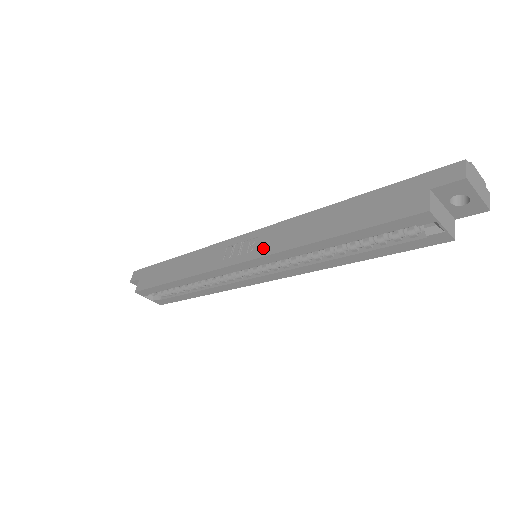
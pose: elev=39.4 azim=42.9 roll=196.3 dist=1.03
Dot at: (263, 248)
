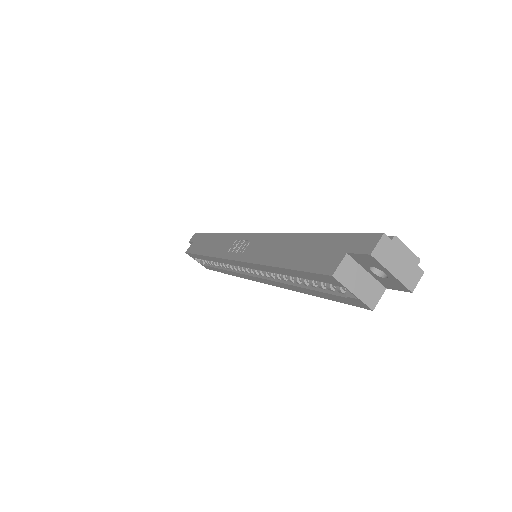
Dot at: (247, 253)
